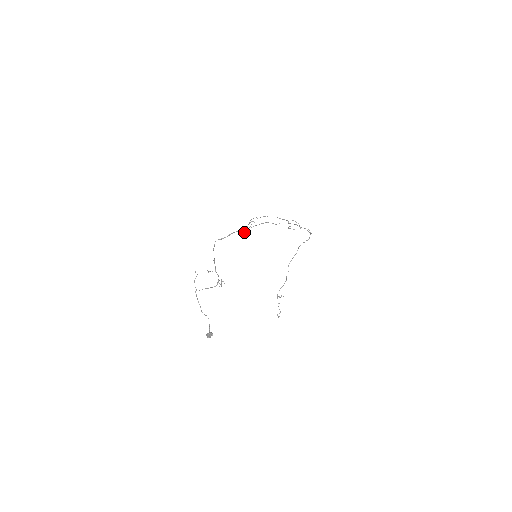
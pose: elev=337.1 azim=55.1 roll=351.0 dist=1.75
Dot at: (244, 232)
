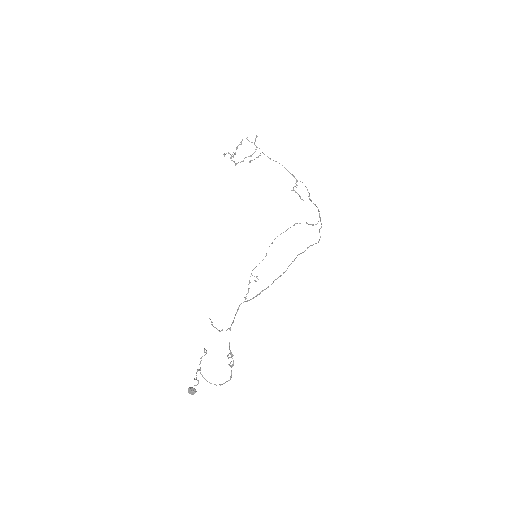
Dot at: (231, 157)
